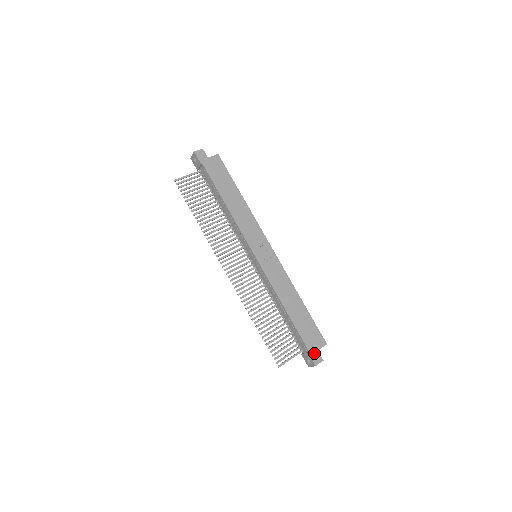
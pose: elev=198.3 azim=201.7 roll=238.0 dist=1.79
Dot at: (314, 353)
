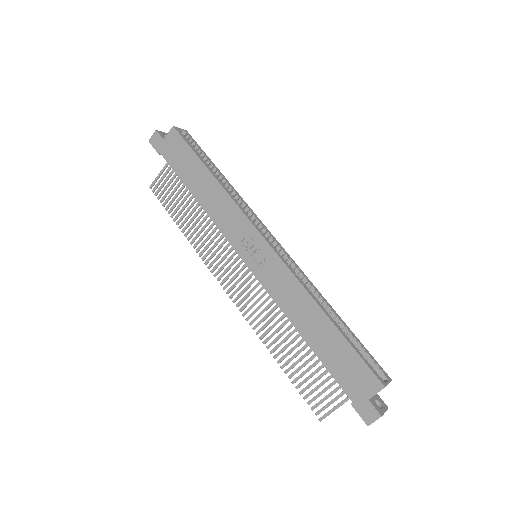
Dot at: (362, 404)
